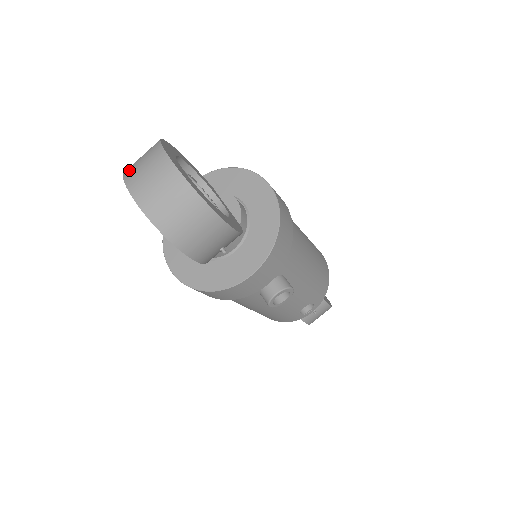
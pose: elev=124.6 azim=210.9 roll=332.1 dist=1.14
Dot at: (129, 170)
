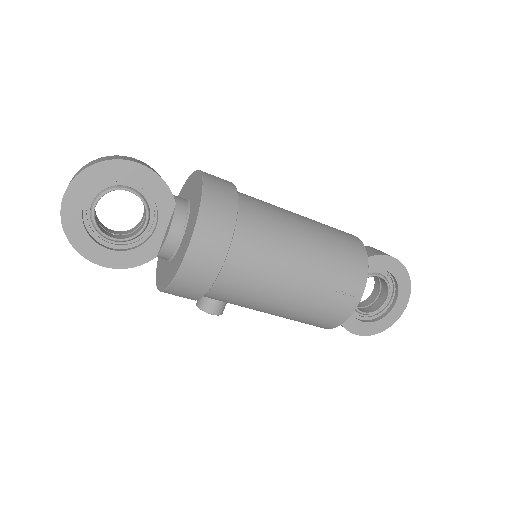
Dot at: (79, 170)
